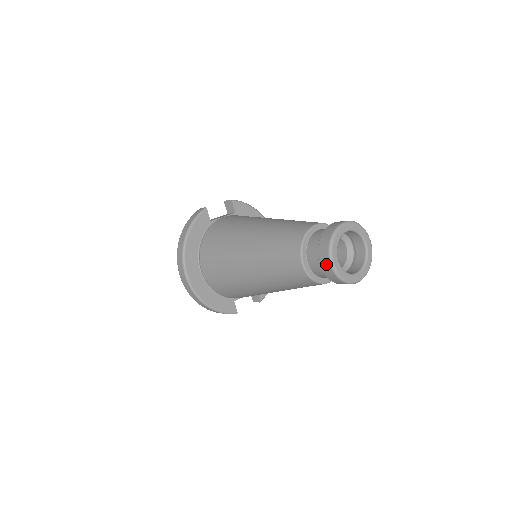
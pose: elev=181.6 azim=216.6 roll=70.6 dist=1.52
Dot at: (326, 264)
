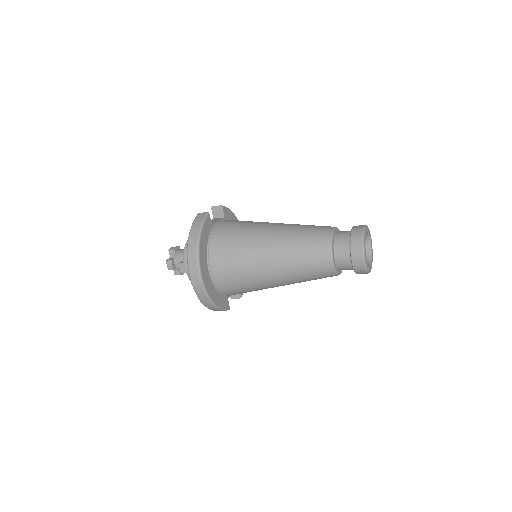
Dot at: (359, 258)
